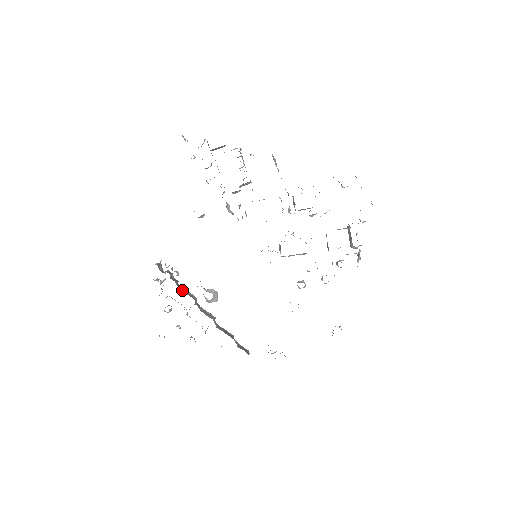
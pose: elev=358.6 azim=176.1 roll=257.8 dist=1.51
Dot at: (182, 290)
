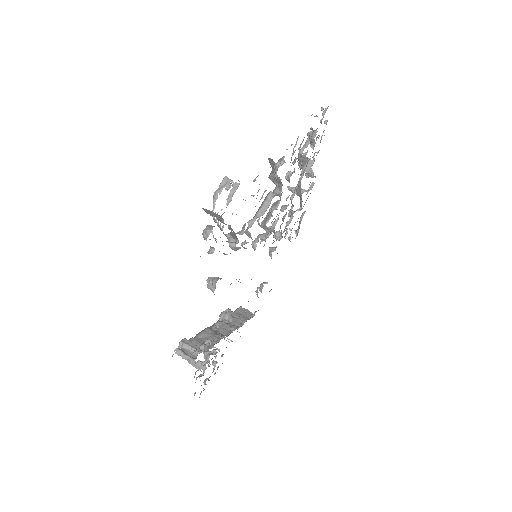
Dot at: (211, 343)
